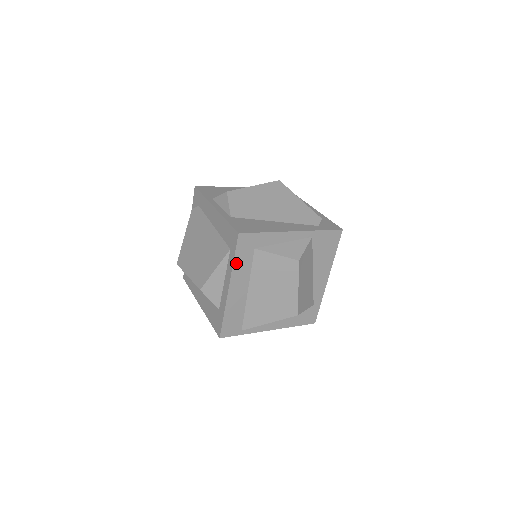
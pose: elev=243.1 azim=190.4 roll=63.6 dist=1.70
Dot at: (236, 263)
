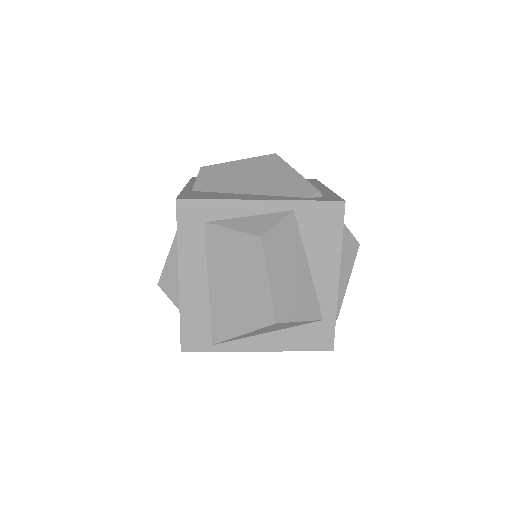
Dot at: (182, 242)
